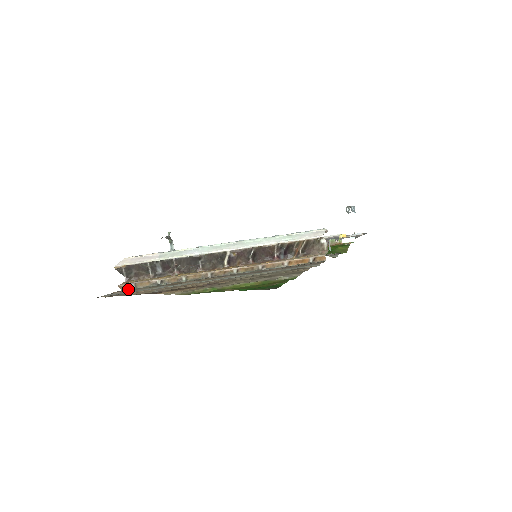
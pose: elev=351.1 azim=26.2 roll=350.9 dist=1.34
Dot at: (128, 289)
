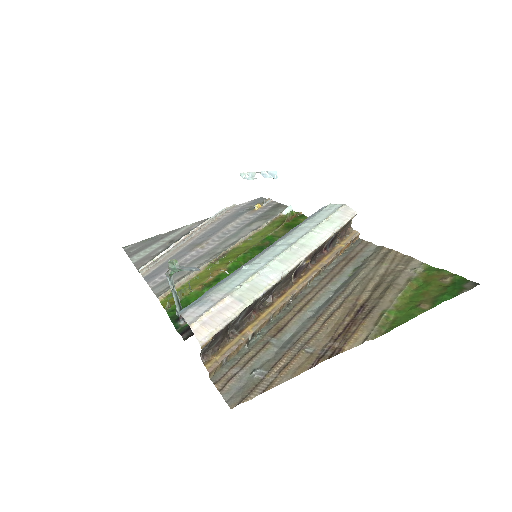
Dot at: (222, 370)
